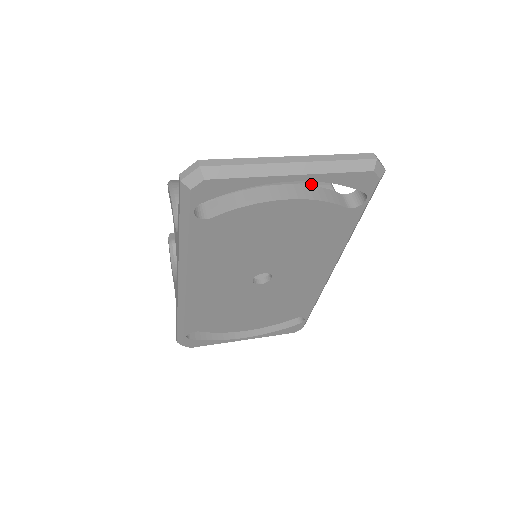
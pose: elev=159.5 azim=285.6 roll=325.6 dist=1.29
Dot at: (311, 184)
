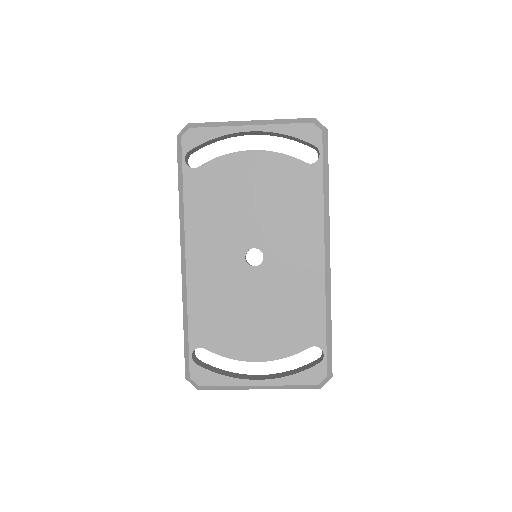
Dot at: occluded
